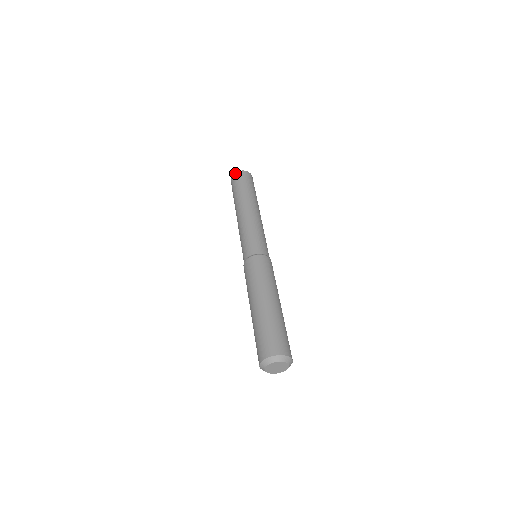
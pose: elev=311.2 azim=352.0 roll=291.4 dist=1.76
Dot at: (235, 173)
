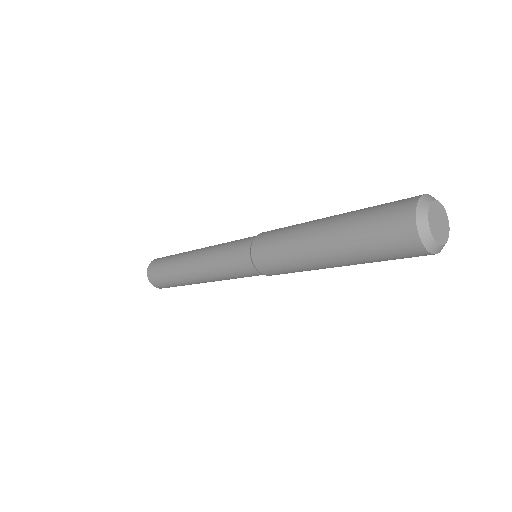
Dot at: (149, 265)
